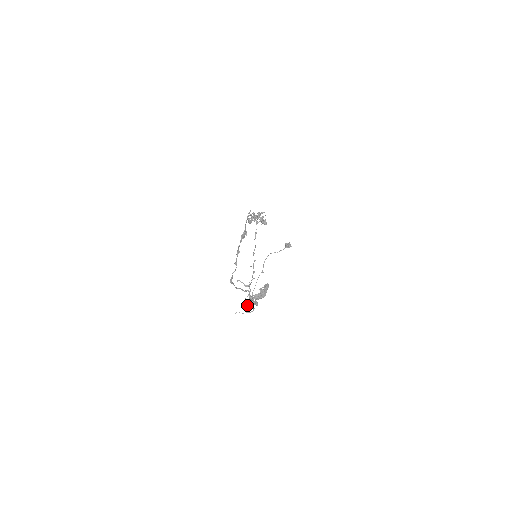
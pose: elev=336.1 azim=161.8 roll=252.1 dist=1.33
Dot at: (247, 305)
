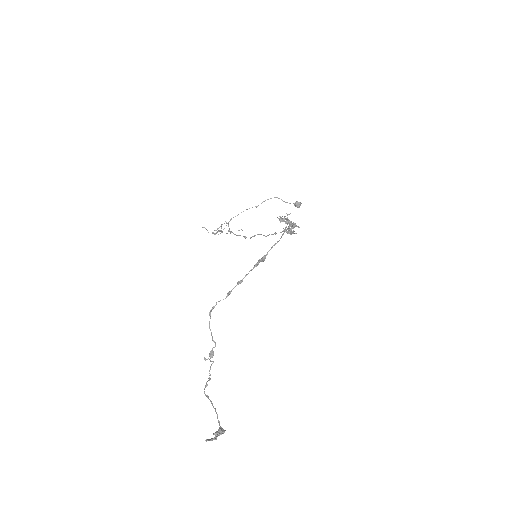
Dot at: occluded
